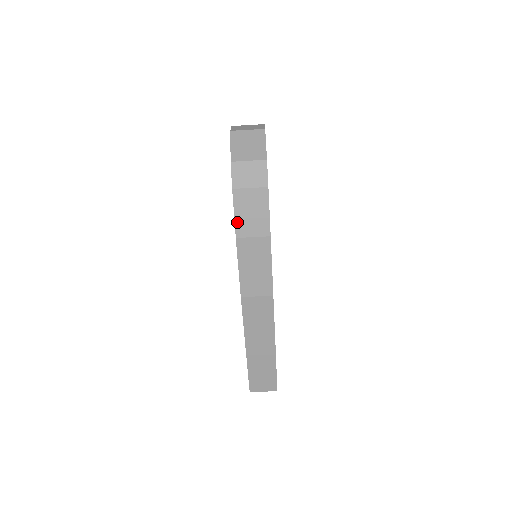
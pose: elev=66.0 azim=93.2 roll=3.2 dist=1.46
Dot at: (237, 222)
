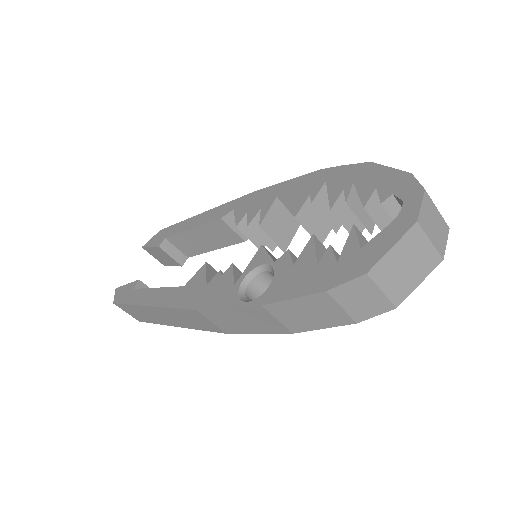
Dot at: (283, 303)
